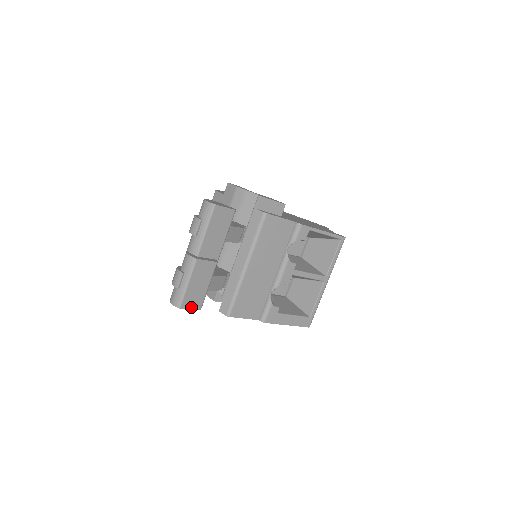
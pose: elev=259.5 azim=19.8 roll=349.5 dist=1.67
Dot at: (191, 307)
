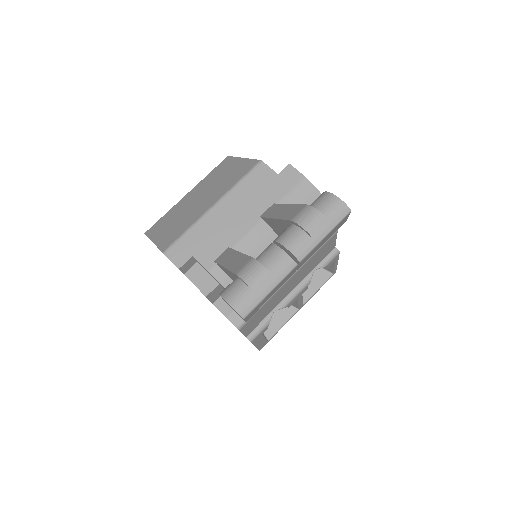
Dot at: (247, 318)
